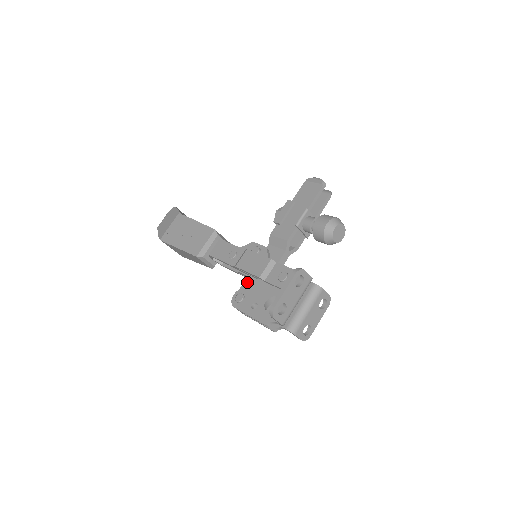
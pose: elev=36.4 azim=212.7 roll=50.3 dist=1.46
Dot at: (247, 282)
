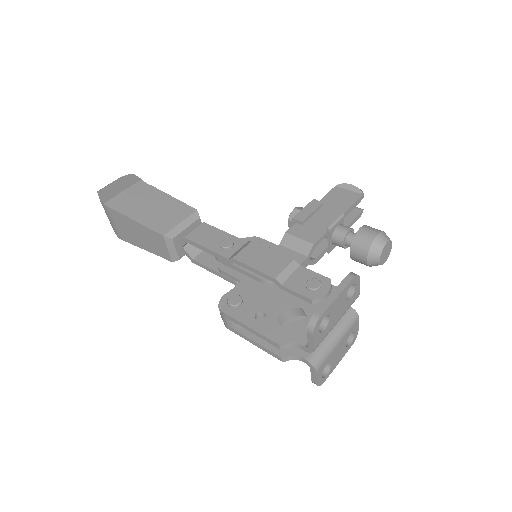
Dot at: (244, 284)
